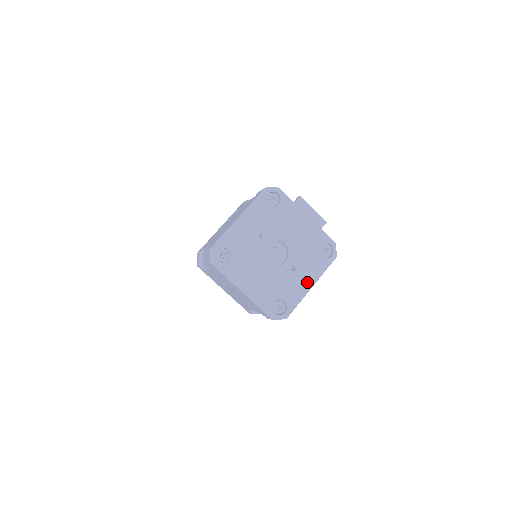
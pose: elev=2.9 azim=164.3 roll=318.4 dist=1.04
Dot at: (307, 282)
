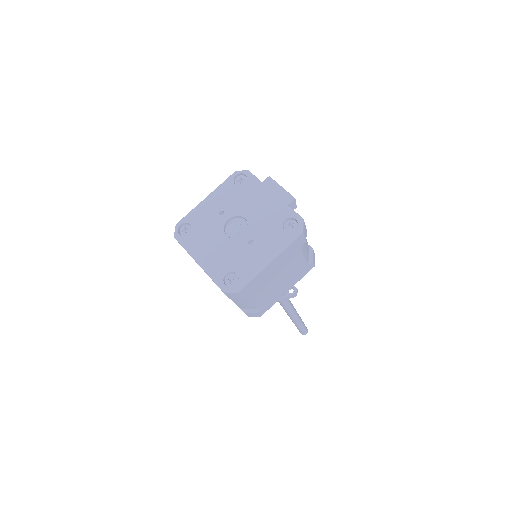
Dot at: (264, 255)
